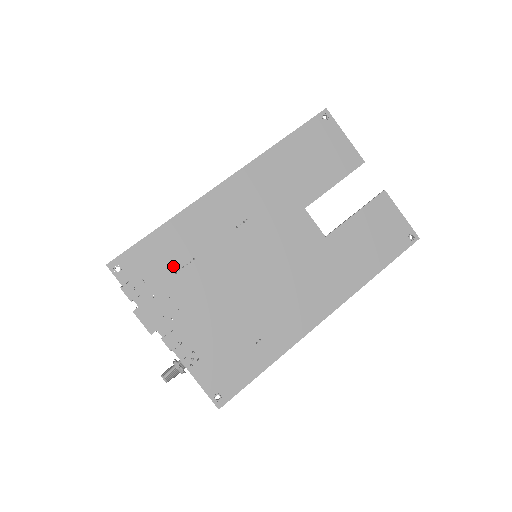
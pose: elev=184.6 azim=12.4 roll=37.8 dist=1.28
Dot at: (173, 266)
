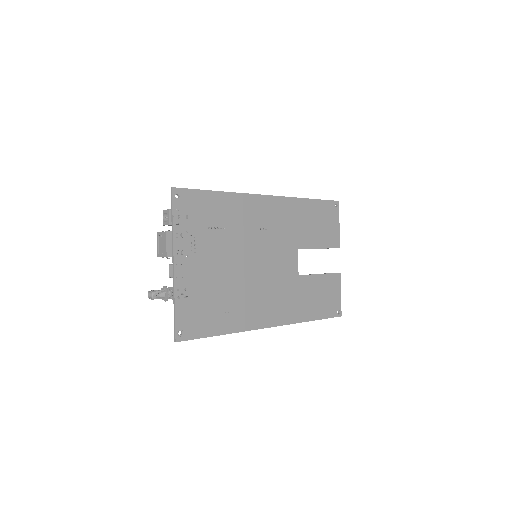
Dot at: (210, 222)
